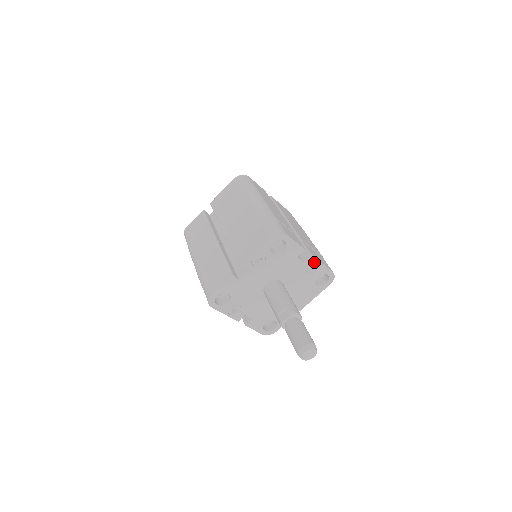
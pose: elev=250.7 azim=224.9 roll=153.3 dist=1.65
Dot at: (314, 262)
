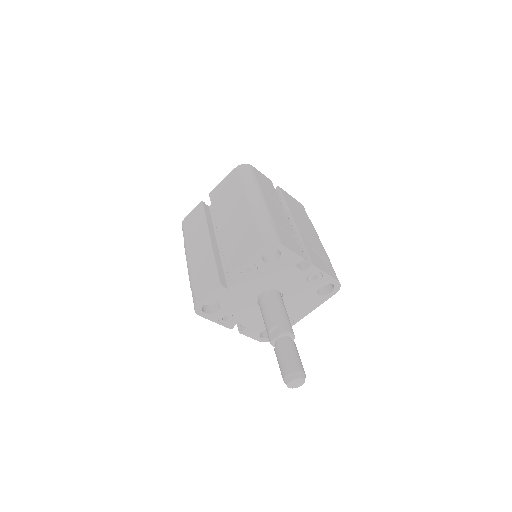
Dot at: (315, 271)
